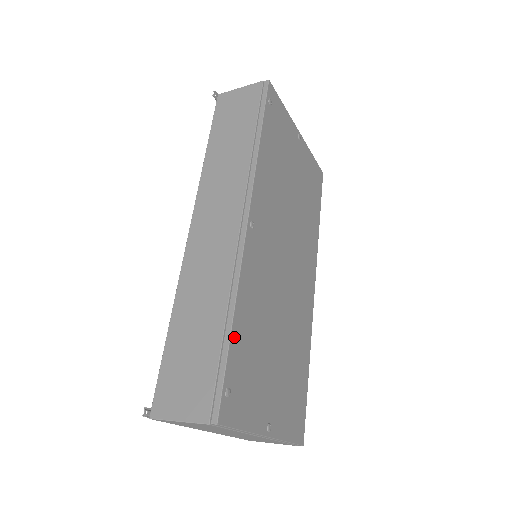
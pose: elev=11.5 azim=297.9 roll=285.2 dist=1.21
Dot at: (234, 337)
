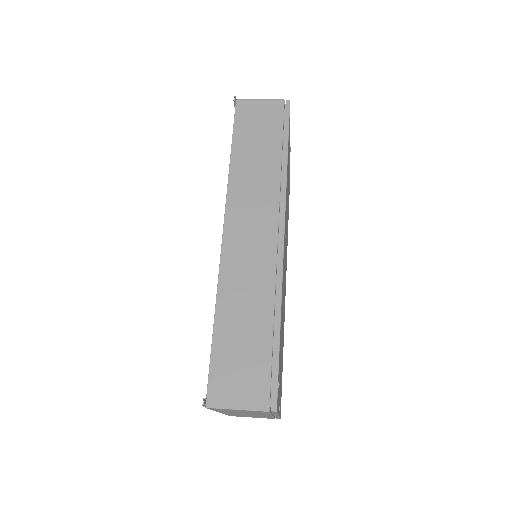
Dot at: (280, 337)
